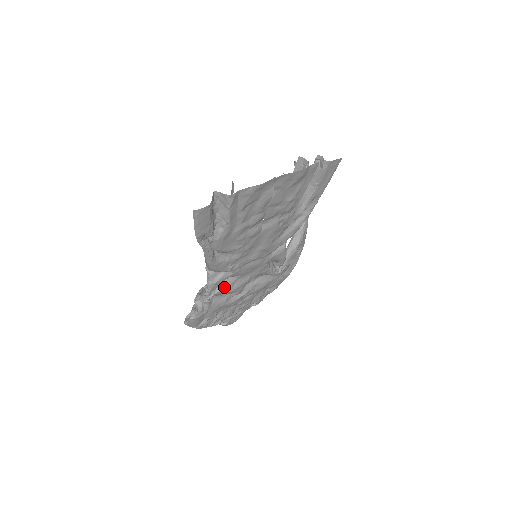
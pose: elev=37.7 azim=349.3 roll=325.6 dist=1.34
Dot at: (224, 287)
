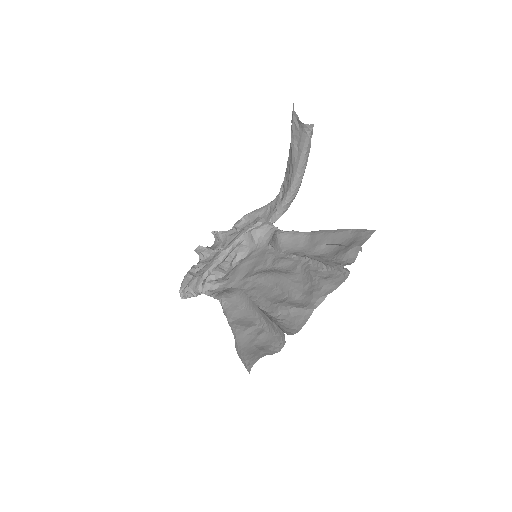
Dot at: (224, 282)
